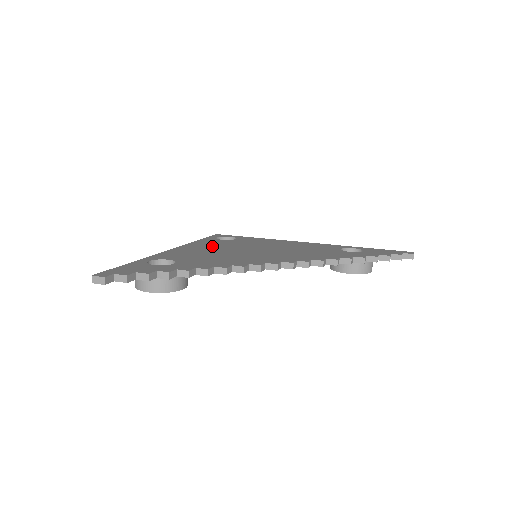
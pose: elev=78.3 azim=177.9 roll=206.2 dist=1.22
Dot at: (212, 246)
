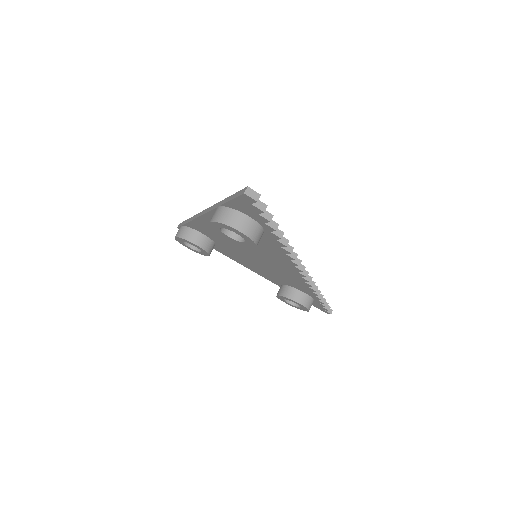
Dot at: occluded
